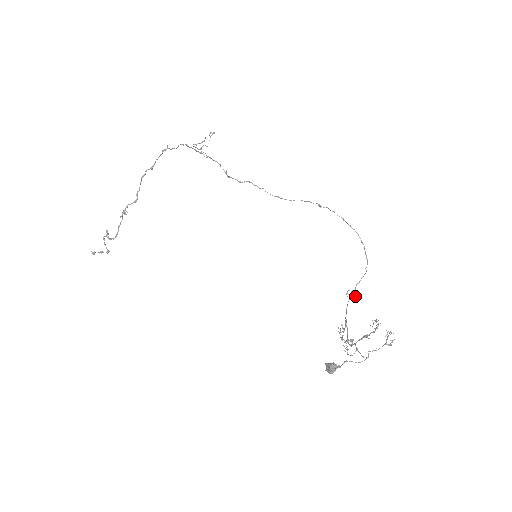
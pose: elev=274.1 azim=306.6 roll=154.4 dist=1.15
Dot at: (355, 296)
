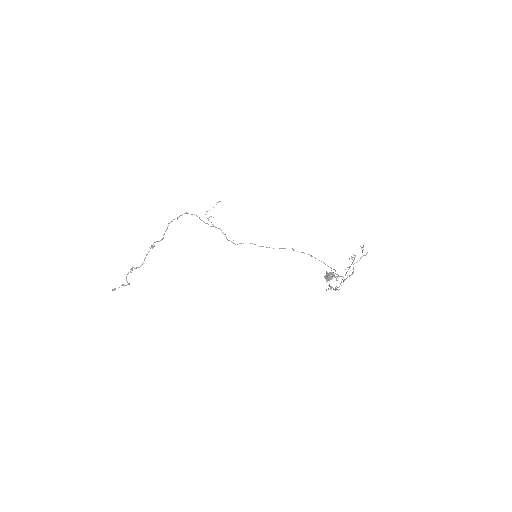
Dot at: occluded
